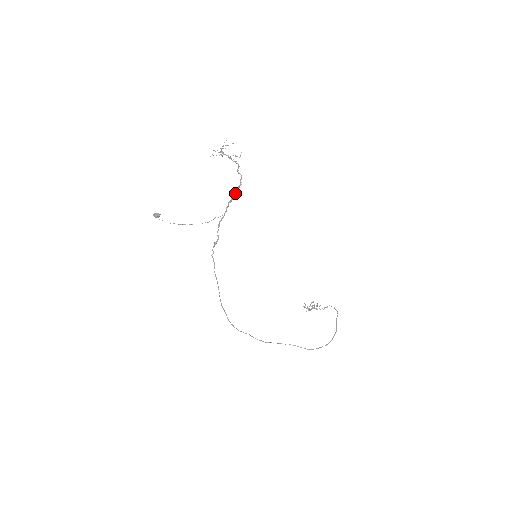
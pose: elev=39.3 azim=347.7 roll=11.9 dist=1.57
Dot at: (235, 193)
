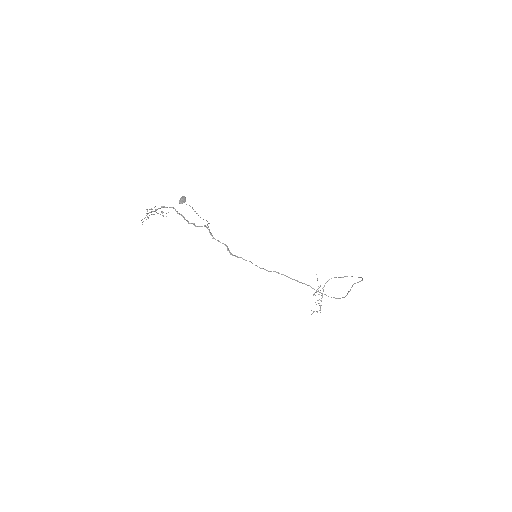
Dot at: (193, 224)
